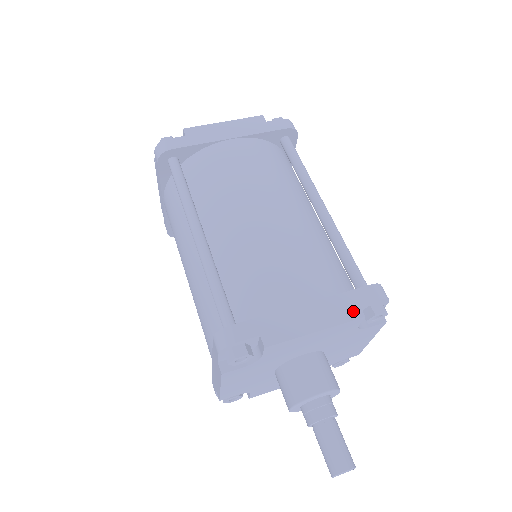
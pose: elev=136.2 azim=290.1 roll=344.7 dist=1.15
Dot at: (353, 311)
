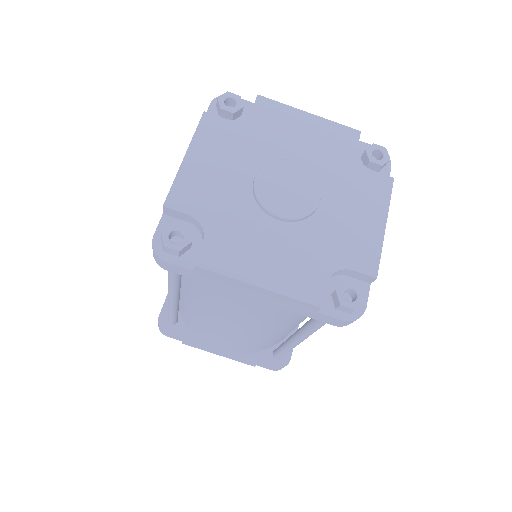
Dot at: (250, 364)
